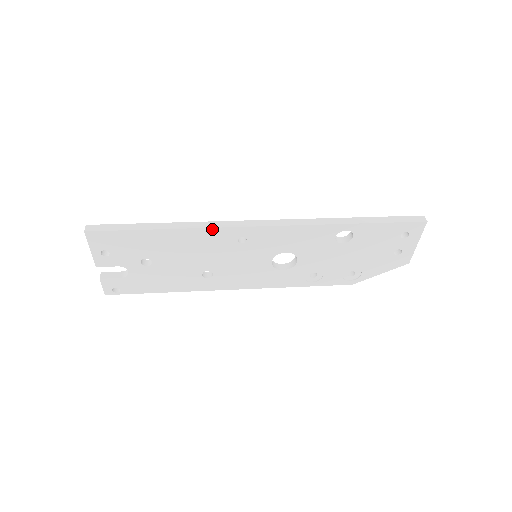
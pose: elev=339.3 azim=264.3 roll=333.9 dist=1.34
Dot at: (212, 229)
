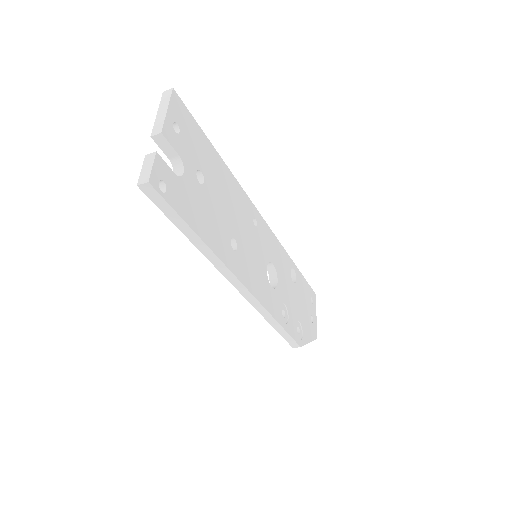
Dot at: (243, 191)
